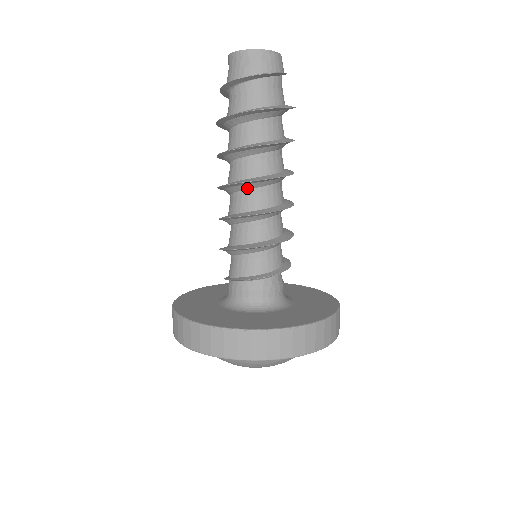
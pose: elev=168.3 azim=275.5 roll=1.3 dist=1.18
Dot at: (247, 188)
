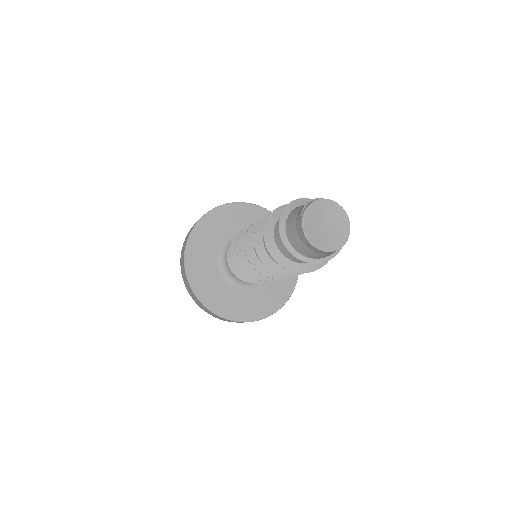
Dot at: occluded
